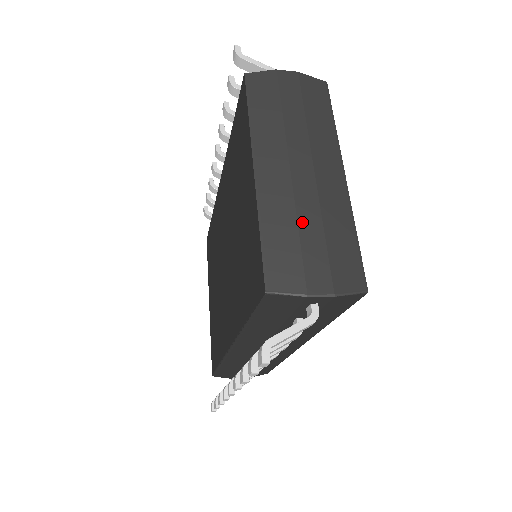
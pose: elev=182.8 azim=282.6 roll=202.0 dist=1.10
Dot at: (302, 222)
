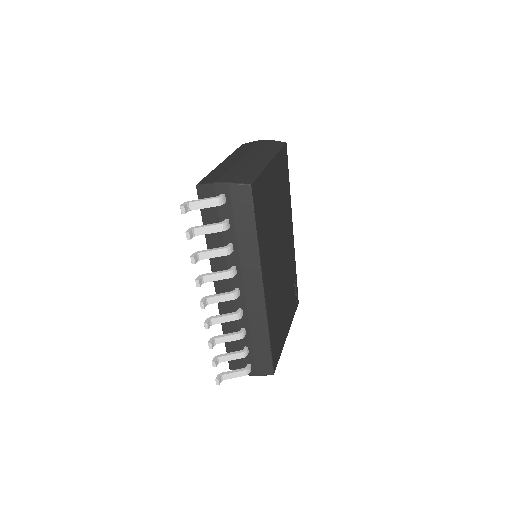
Dot at: (231, 169)
